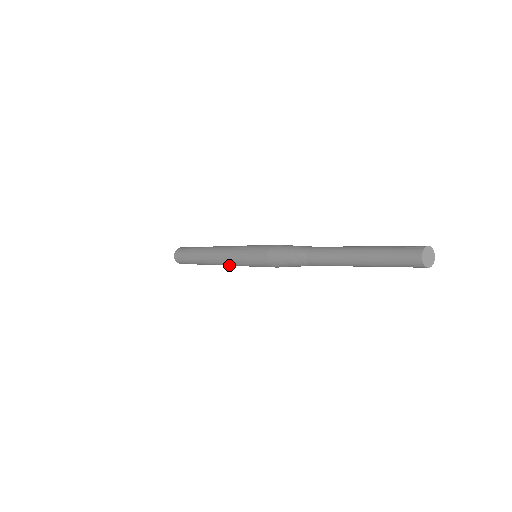
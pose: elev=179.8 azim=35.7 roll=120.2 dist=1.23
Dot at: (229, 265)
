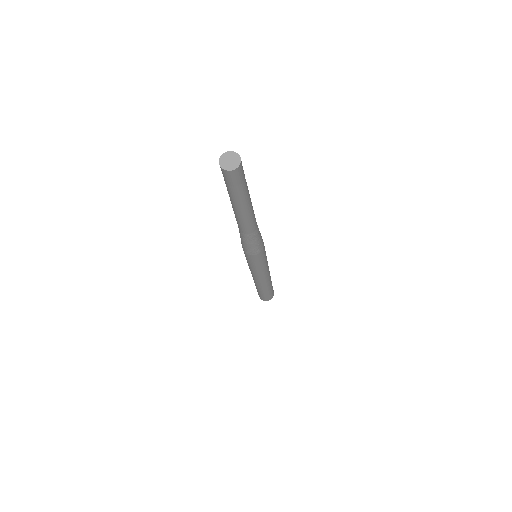
Dot at: (265, 275)
